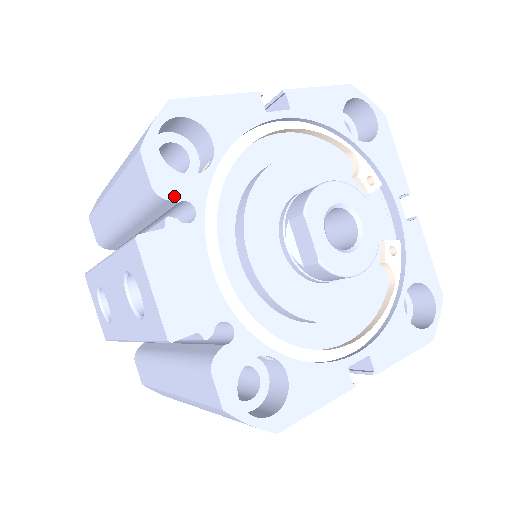
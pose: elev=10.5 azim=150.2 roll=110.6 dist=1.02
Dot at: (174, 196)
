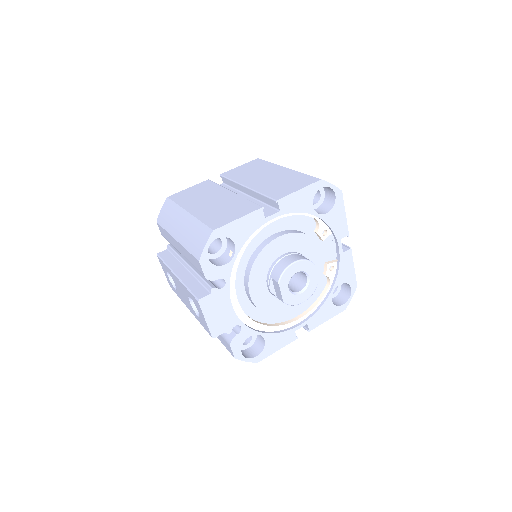
Dot at: (215, 278)
